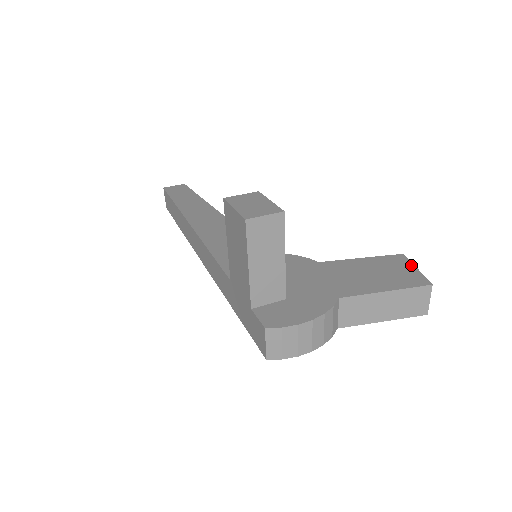
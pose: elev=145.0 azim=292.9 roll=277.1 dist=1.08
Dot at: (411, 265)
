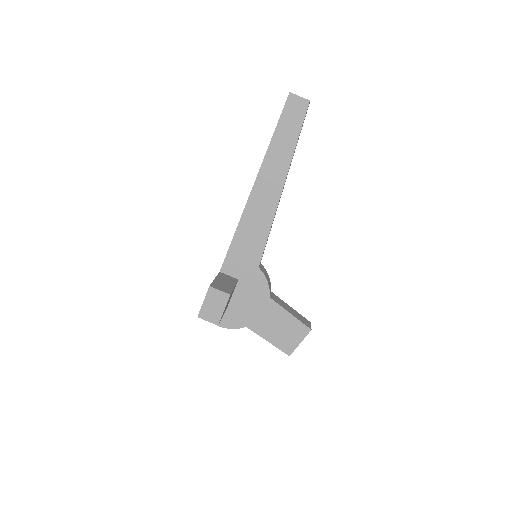
Dot at: (301, 339)
